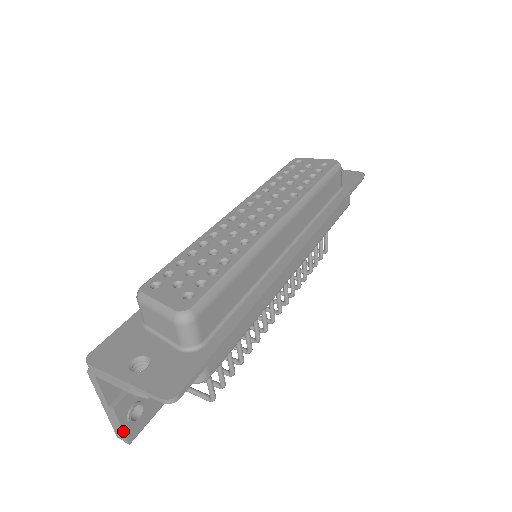
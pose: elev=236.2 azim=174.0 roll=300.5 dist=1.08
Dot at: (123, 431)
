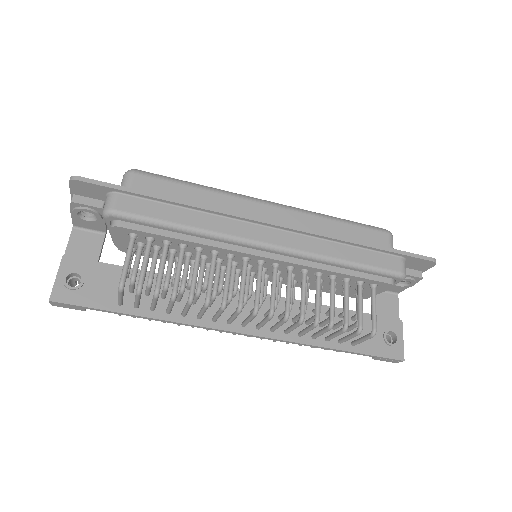
Dot at: (55, 282)
